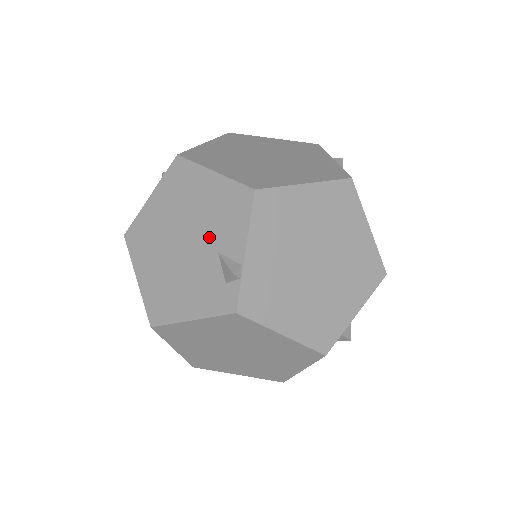
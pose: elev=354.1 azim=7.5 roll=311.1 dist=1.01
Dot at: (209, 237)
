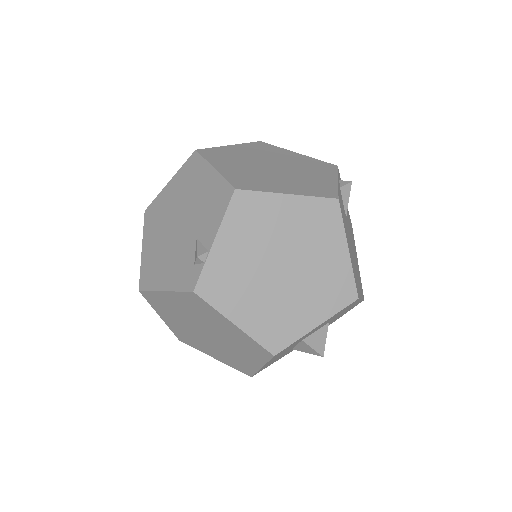
Dot at: (195, 223)
